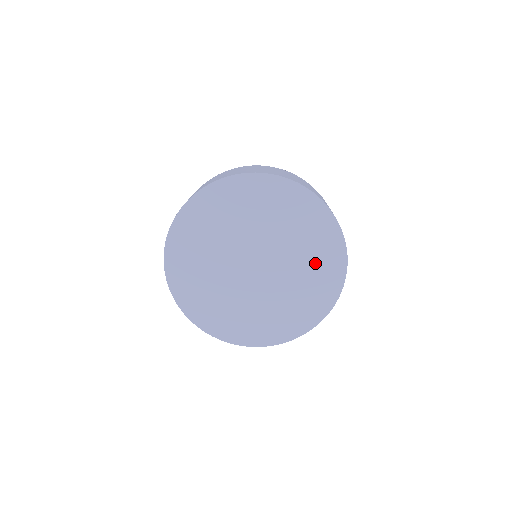
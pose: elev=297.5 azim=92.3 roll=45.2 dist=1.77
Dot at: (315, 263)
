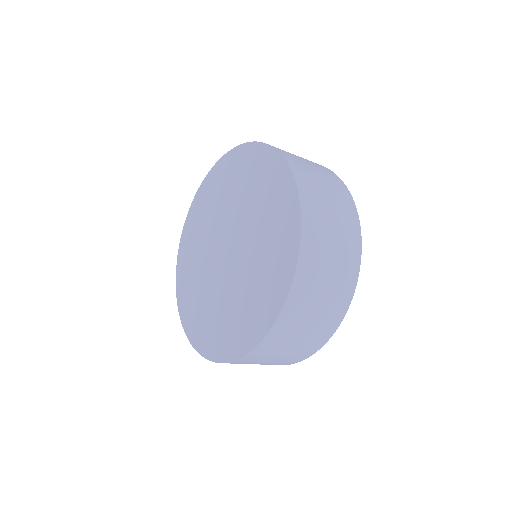
Dot at: (268, 262)
